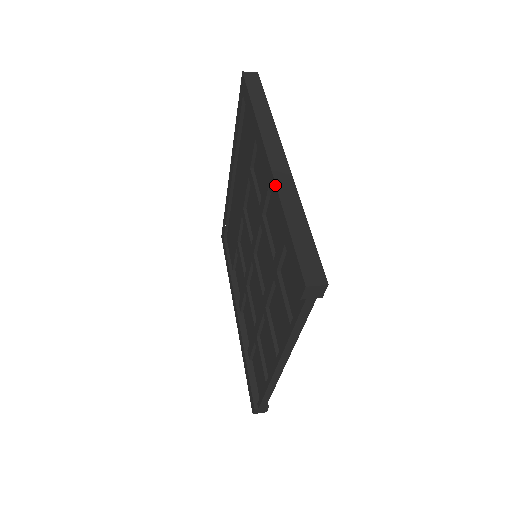
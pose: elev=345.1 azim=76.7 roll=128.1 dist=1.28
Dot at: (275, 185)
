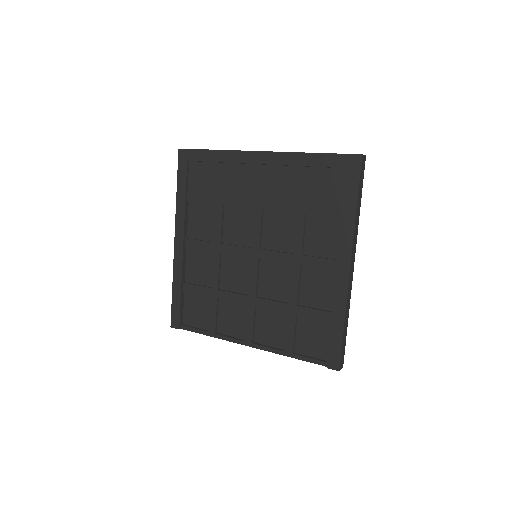
Dot at: (347, 294)
